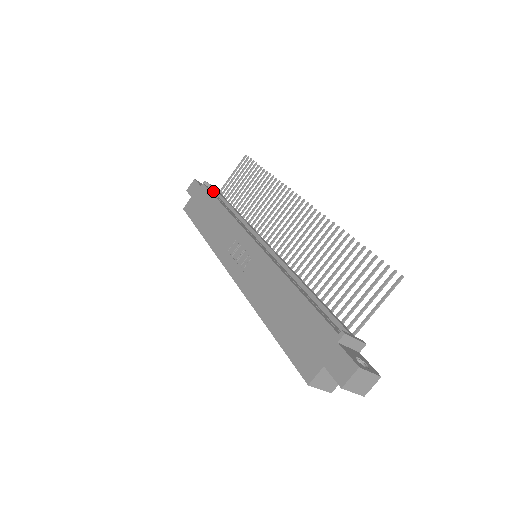
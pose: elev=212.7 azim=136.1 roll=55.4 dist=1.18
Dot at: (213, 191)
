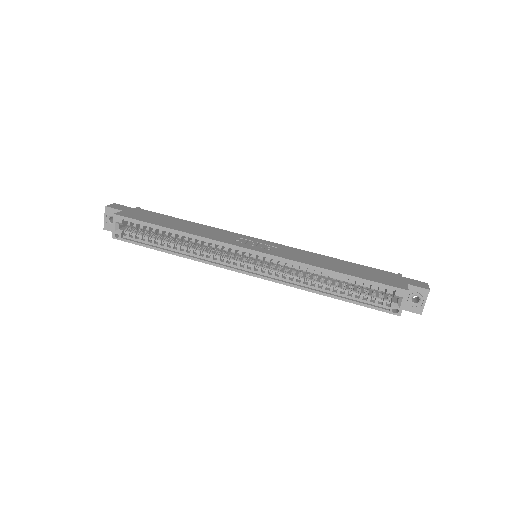
Dot at: occluded
